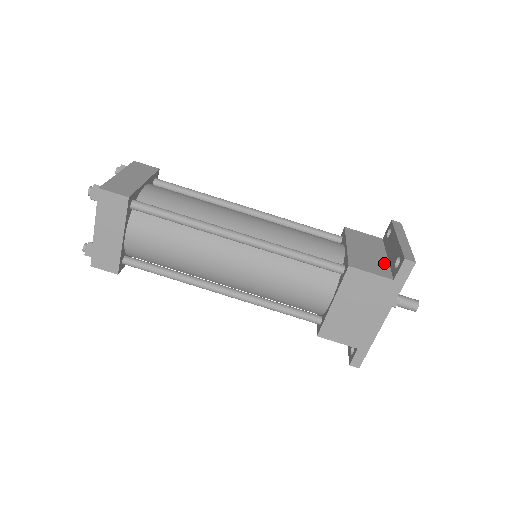
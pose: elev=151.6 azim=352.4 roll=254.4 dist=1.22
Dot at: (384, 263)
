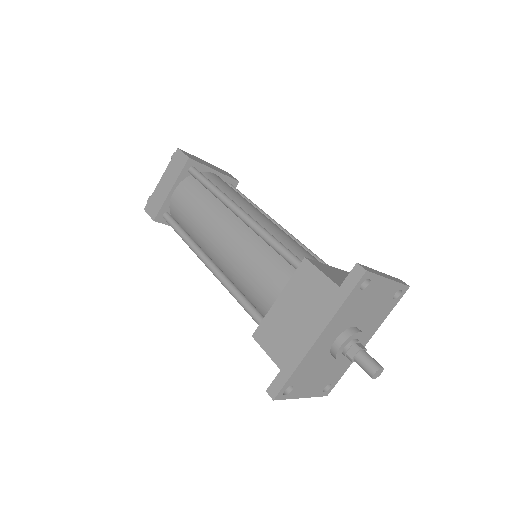
Dot at: occluded
